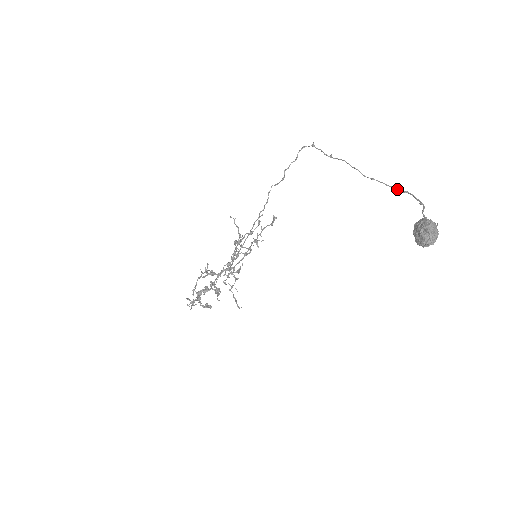
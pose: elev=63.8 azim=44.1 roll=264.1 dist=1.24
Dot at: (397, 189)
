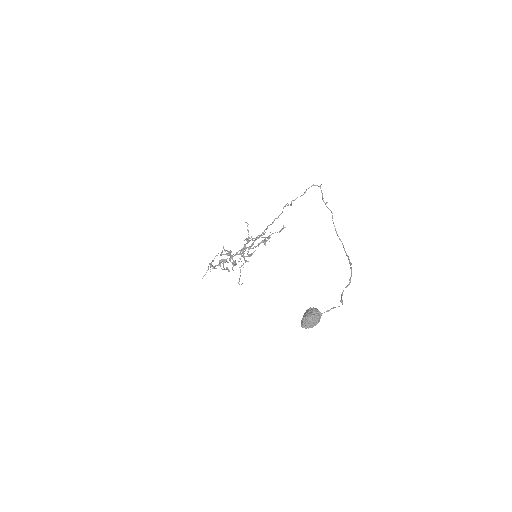
Dot at: (348, 257)
